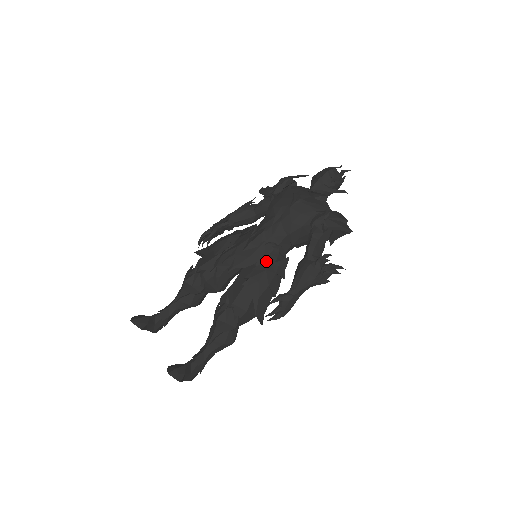
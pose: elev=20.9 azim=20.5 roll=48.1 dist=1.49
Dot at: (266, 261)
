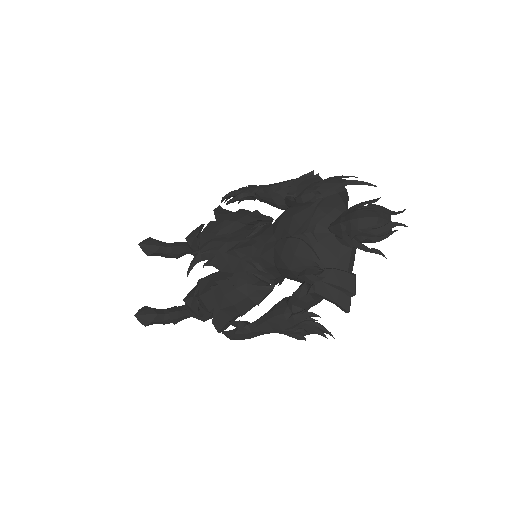
Dot at: (244, 278)
